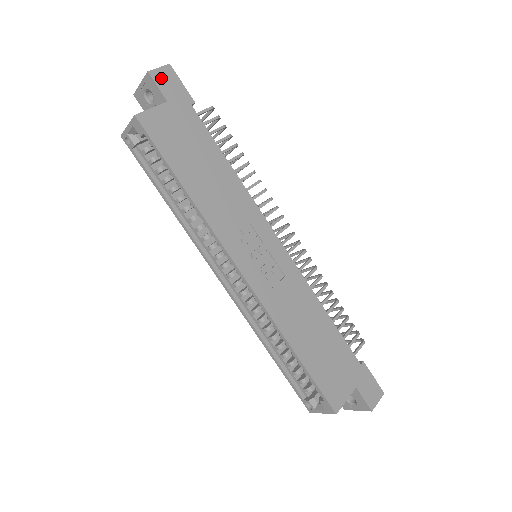
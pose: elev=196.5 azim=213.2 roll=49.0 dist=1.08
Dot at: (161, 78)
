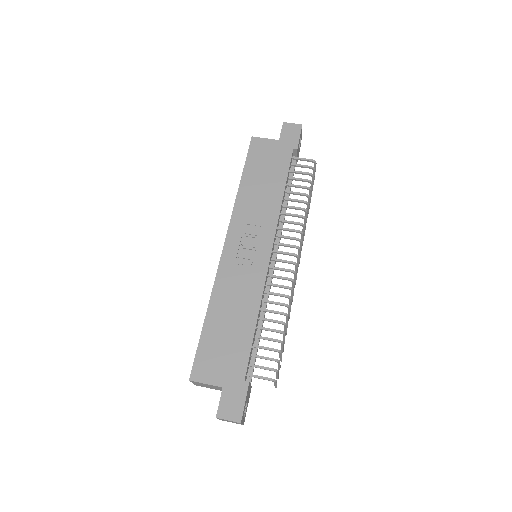
Dot at: (288, 128)
